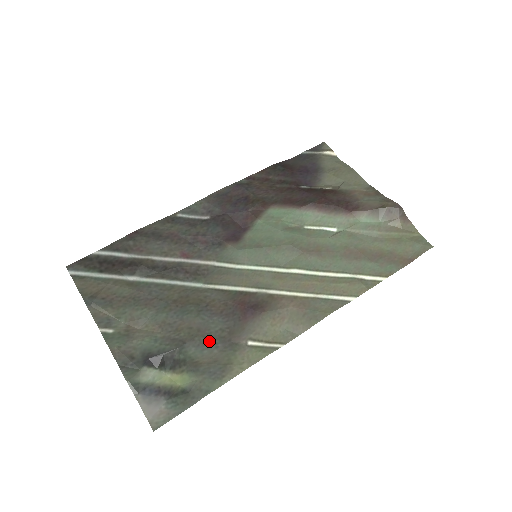
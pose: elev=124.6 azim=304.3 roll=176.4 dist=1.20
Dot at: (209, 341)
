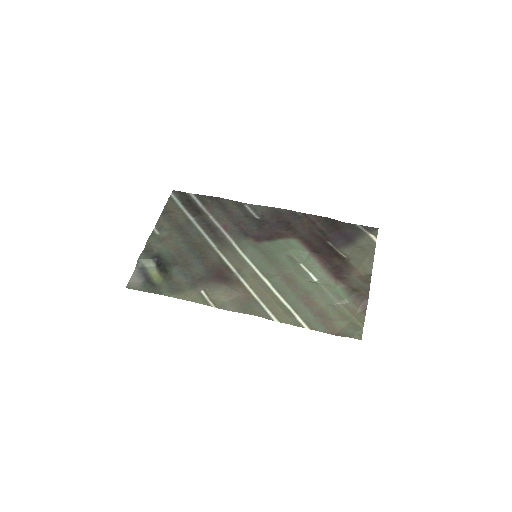
Dot at: (187, 273)
